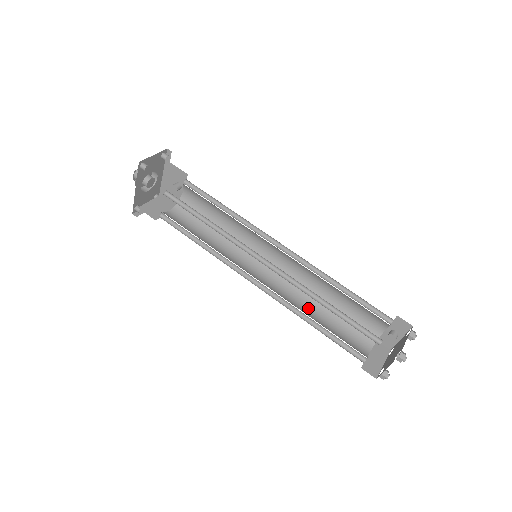
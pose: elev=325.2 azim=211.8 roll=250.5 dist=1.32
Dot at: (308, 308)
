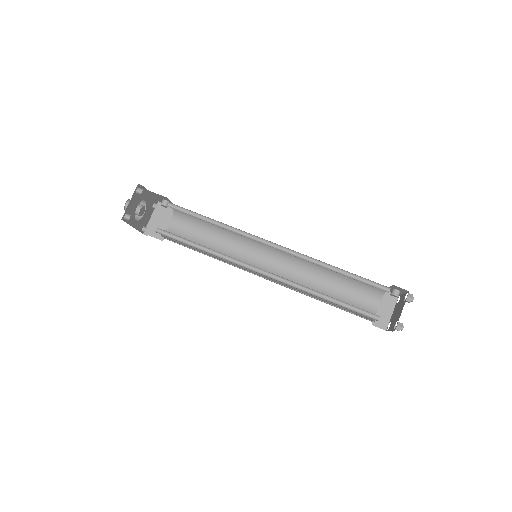
Dot at: (316, 282)
